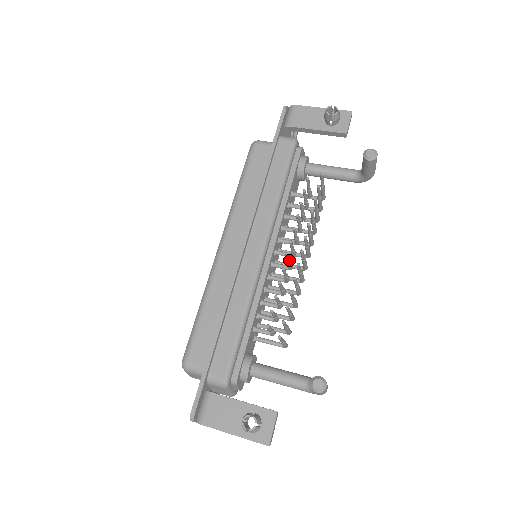
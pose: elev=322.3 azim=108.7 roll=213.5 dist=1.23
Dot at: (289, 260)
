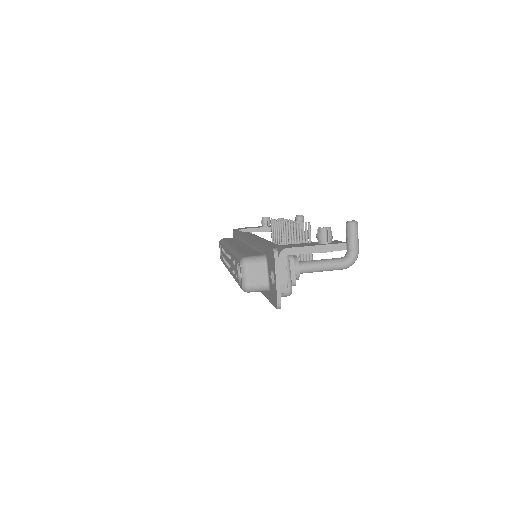
Dot at: (285, 230)
